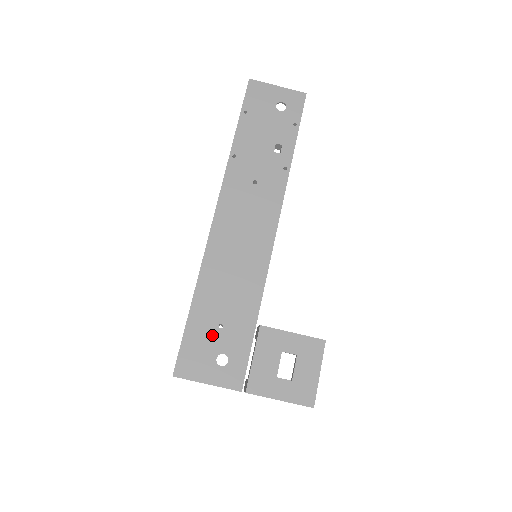
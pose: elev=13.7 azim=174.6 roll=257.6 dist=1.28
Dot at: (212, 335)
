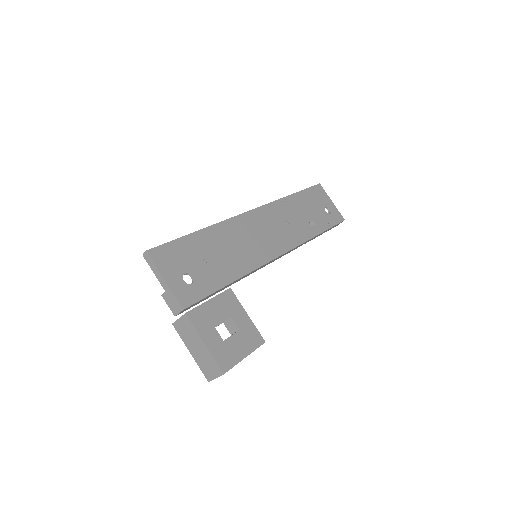
Dot at: (195, 259)
